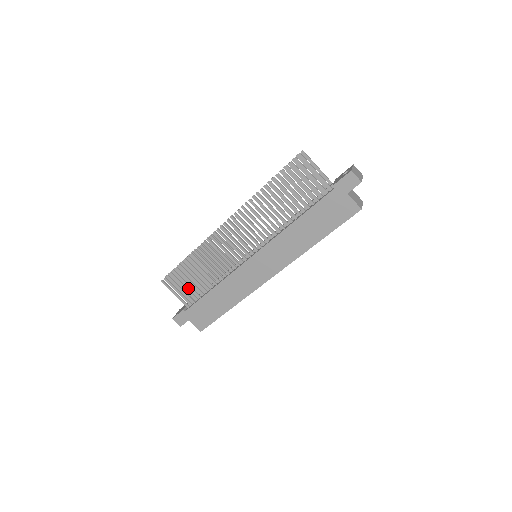
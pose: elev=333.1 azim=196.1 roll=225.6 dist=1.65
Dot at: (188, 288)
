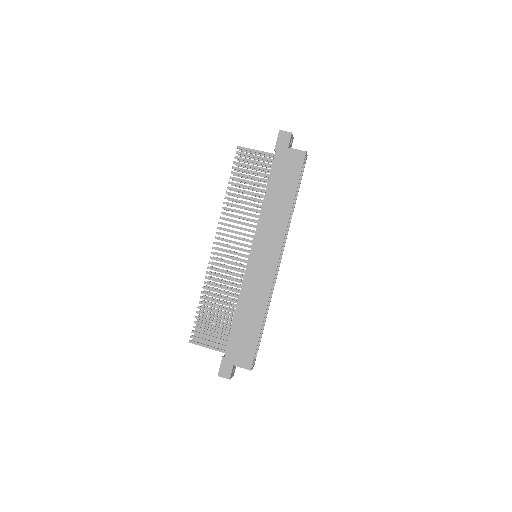
Dot at: (218, 337)
